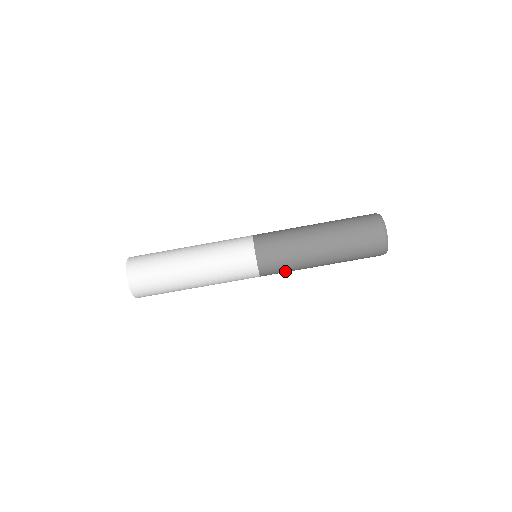
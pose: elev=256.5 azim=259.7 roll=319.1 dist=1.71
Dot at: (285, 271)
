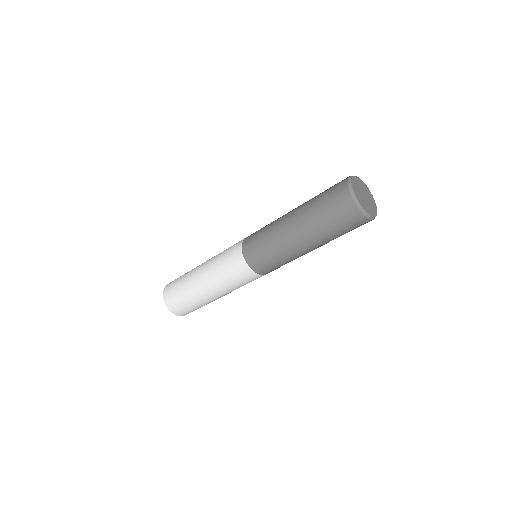
Dot at: occluded
